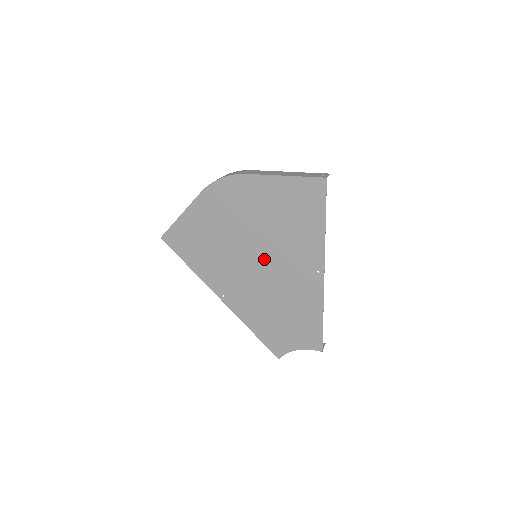
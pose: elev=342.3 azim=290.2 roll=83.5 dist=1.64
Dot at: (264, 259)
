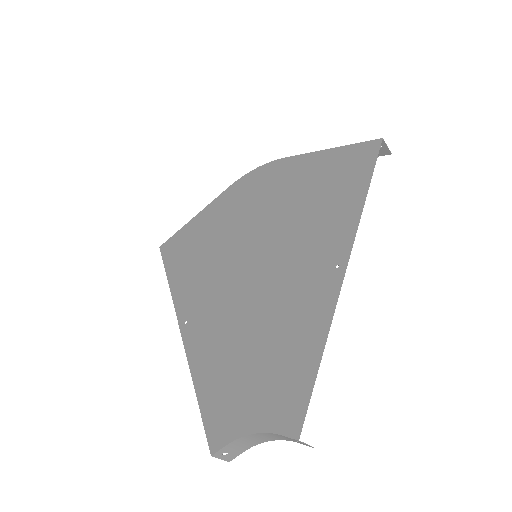
Dot at: (265, 257)
